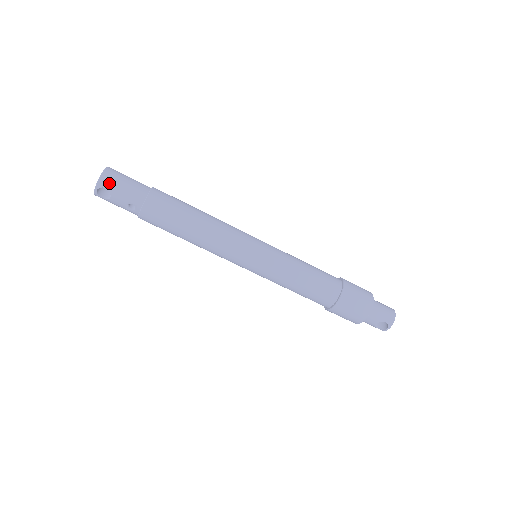
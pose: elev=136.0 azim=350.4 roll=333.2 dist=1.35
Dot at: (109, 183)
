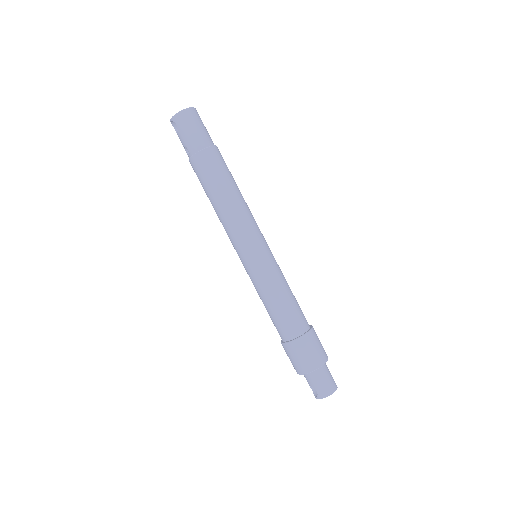
Dot at: (180, 122)
